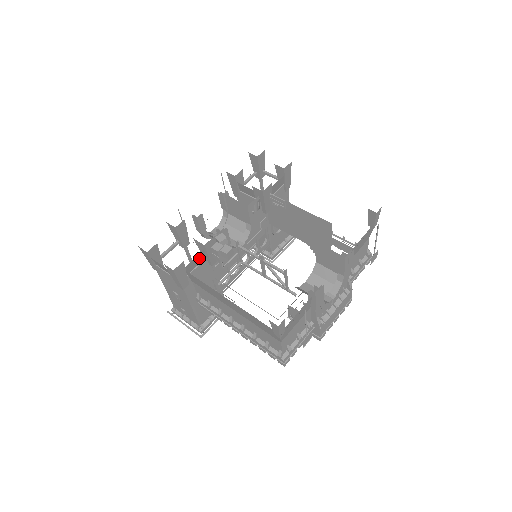
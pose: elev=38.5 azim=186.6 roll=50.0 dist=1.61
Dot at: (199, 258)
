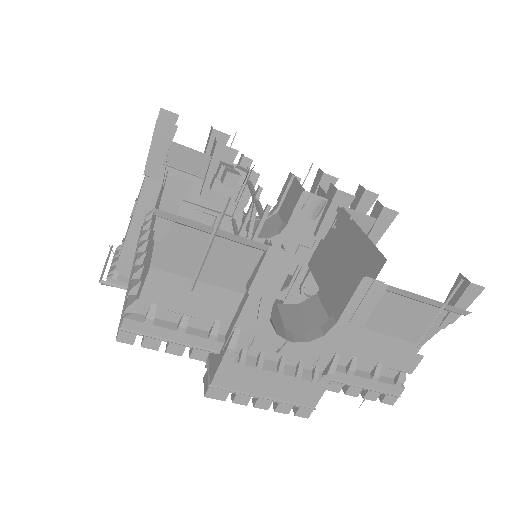
Dot at: (197, 161)
